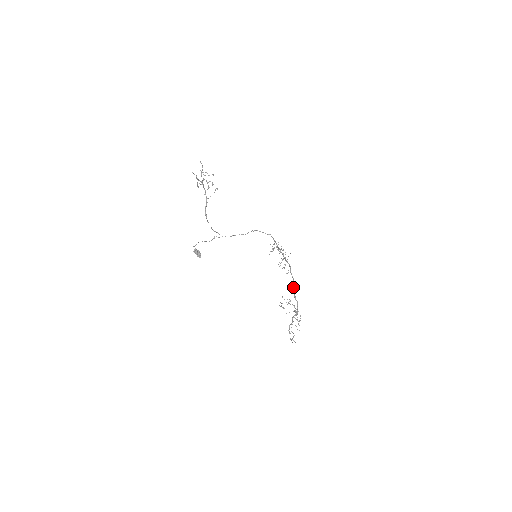
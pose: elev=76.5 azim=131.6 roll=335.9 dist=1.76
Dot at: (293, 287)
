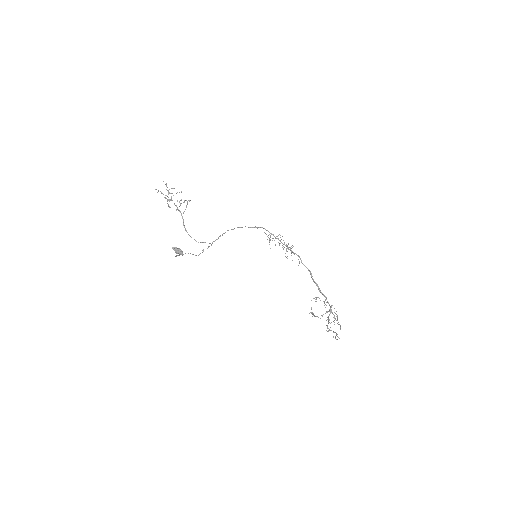
Dot at: (313, 280)
